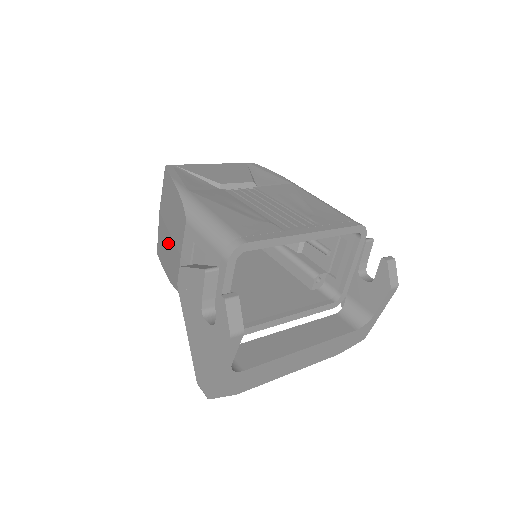
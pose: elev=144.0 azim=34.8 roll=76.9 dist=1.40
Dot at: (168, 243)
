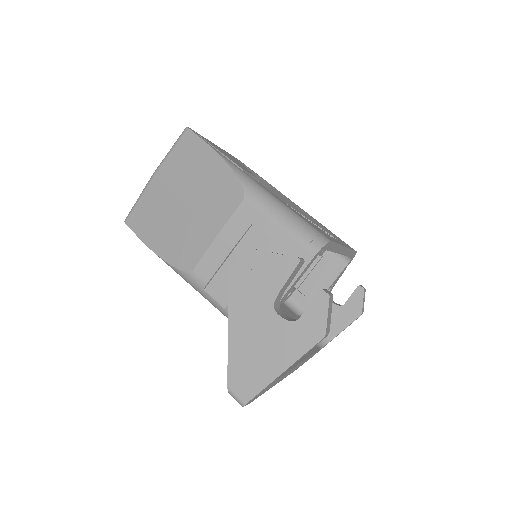
Dot at: (176, 215)
